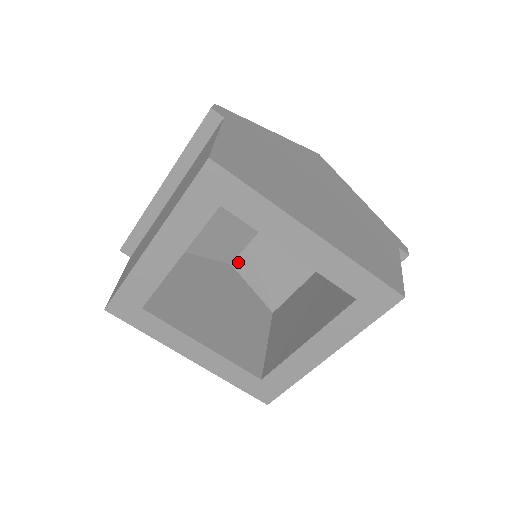
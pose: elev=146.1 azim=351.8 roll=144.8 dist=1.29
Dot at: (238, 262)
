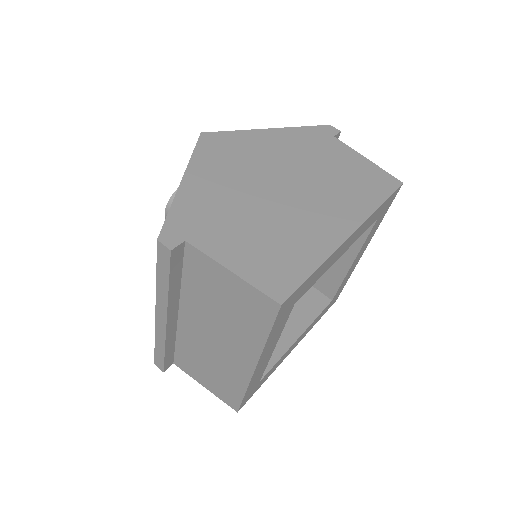
Dot at: occluded
